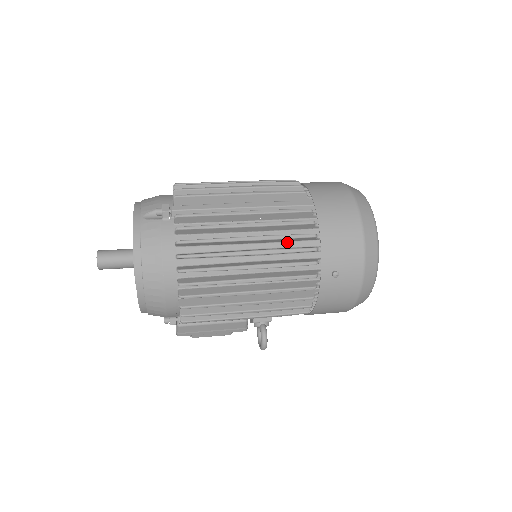
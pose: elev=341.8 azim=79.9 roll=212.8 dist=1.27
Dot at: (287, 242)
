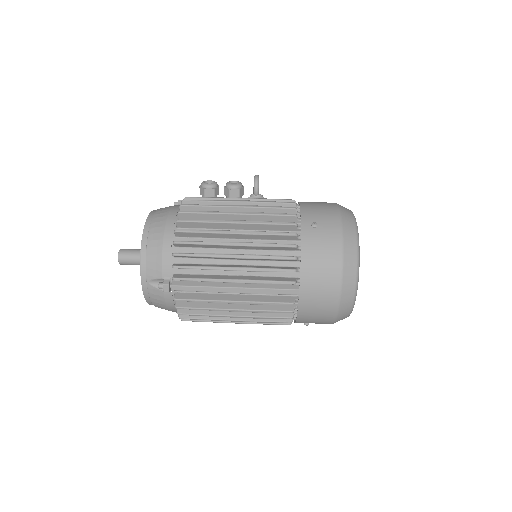
Dot at: occluded
